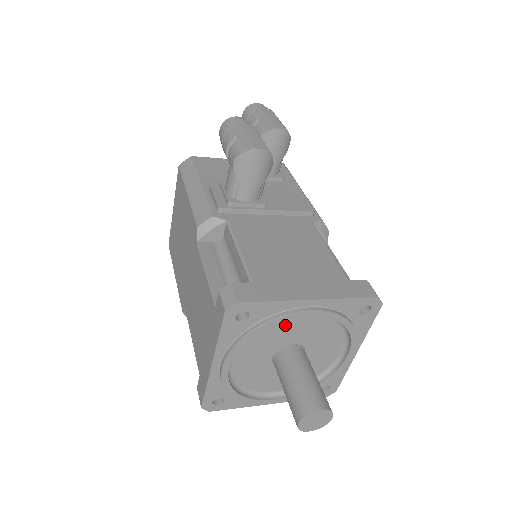
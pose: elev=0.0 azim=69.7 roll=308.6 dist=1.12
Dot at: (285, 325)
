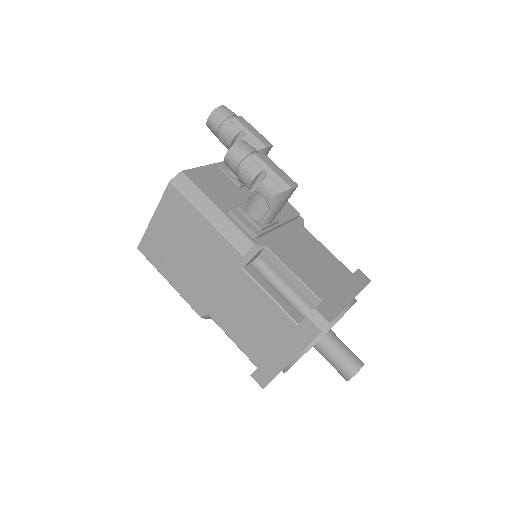
Dot at: occluded
